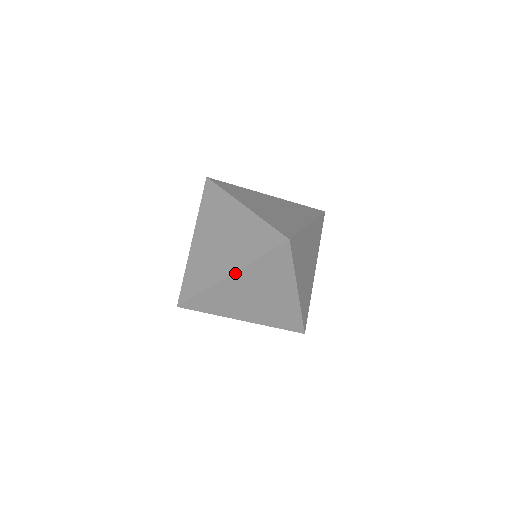
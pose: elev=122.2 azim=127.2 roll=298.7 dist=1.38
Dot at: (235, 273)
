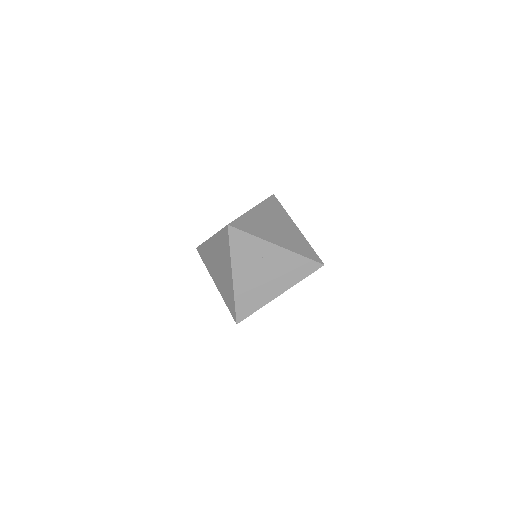
Dot at: (233, 272)
